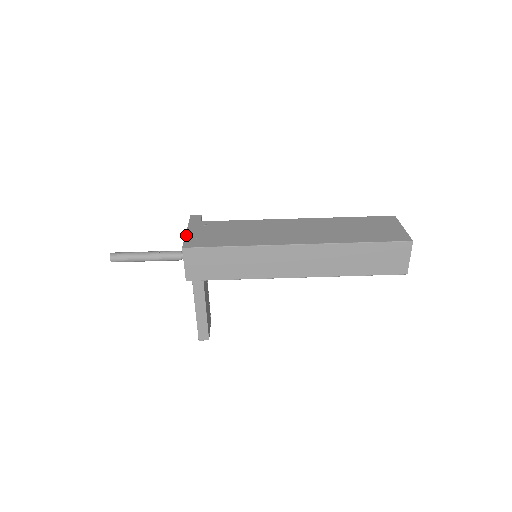
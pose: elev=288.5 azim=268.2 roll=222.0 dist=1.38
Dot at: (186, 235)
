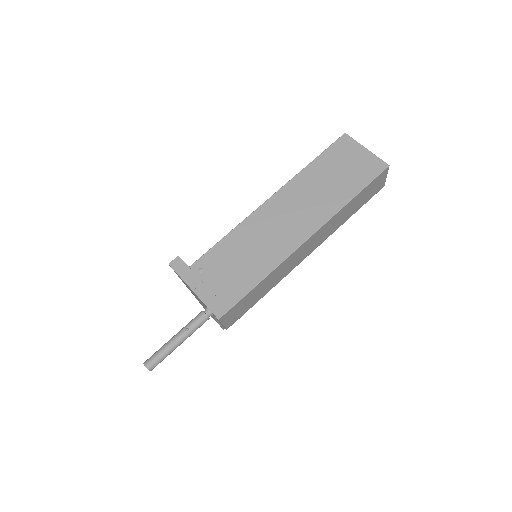
Dot at: (201, 299)
